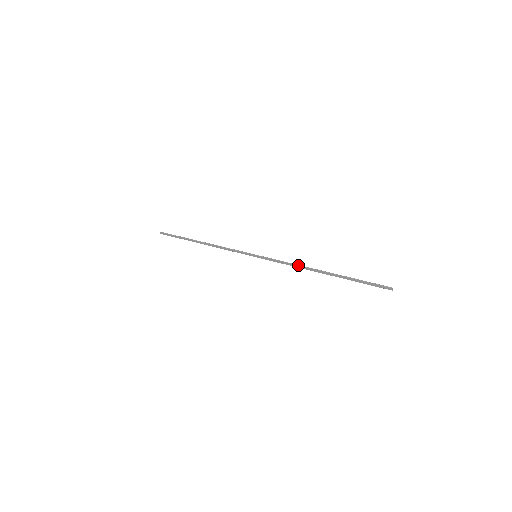
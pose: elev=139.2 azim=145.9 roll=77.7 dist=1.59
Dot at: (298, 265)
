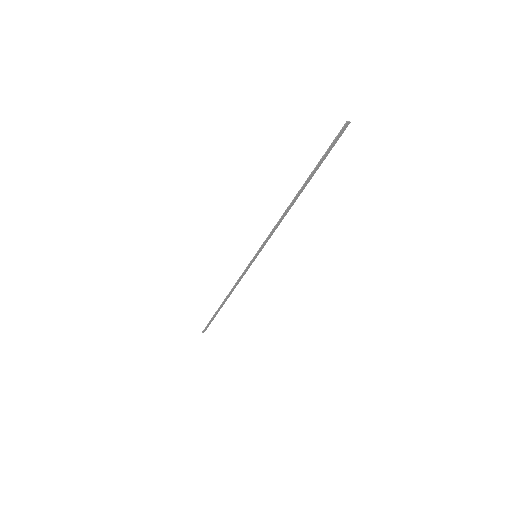
Dot at: (281, 218)
